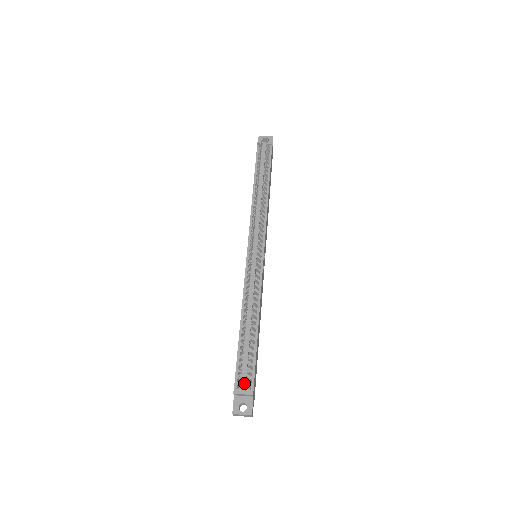
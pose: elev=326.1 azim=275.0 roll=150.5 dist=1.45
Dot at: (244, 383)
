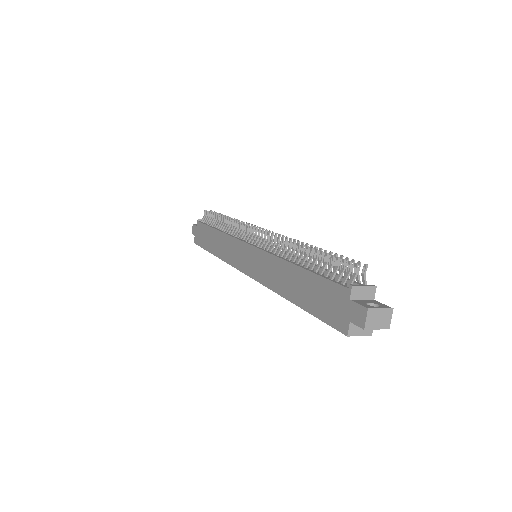
Dot at: (354, 281)
